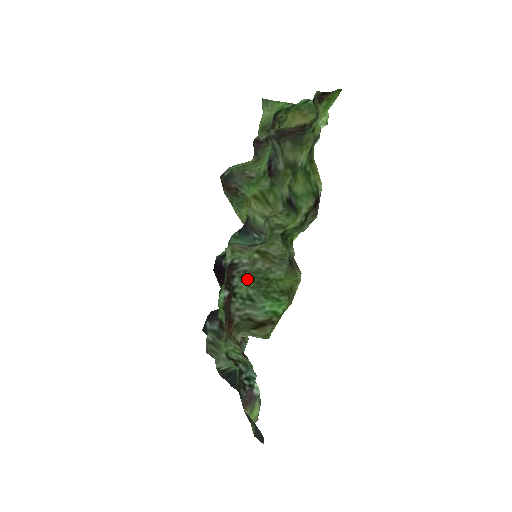
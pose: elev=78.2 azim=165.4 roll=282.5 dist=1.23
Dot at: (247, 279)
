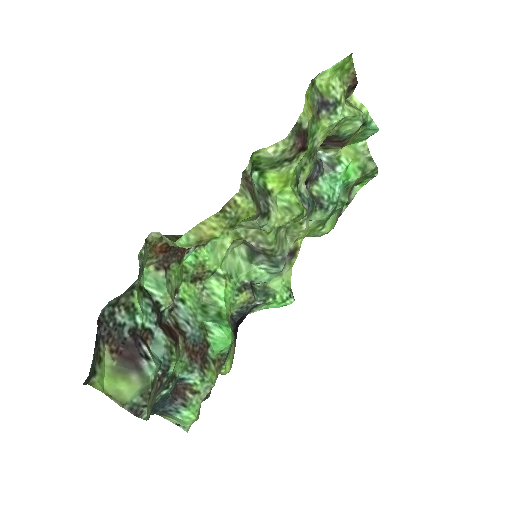
Dot at: occluded
